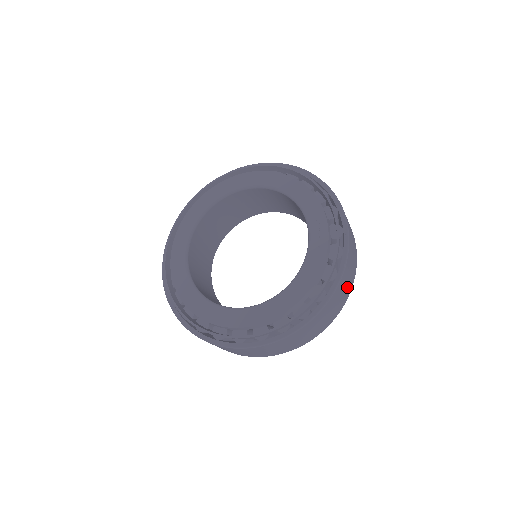
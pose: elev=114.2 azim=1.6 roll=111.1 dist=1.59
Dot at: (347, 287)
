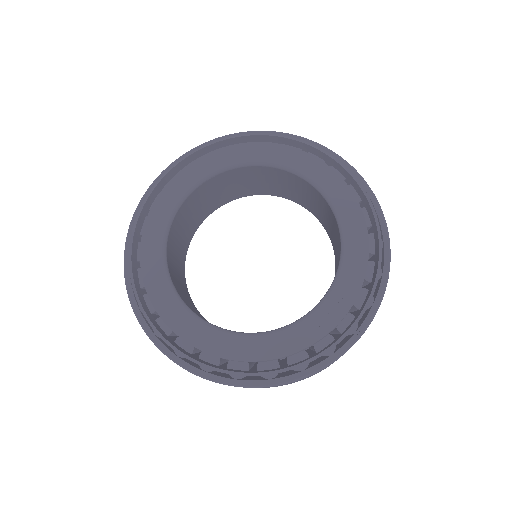
Dot at: (305, 378)
